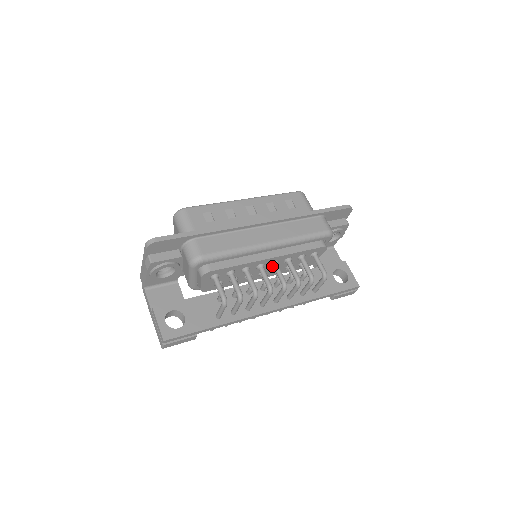
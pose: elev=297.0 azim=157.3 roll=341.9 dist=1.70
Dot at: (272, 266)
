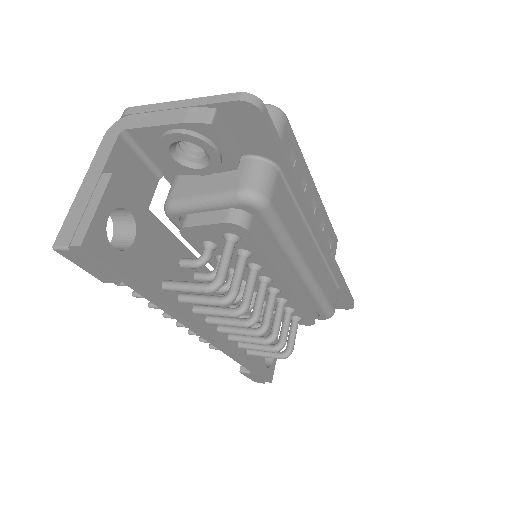
Dot at: occluded
